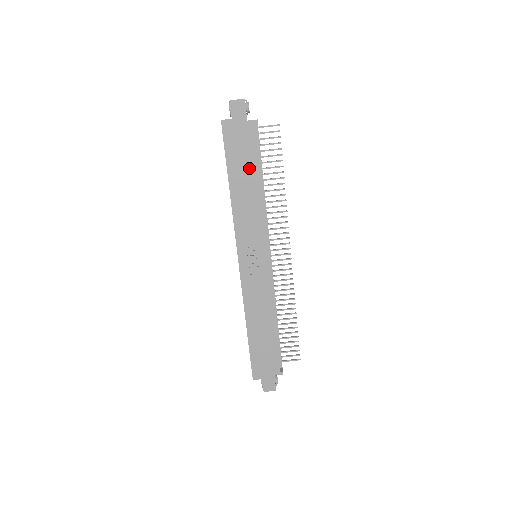
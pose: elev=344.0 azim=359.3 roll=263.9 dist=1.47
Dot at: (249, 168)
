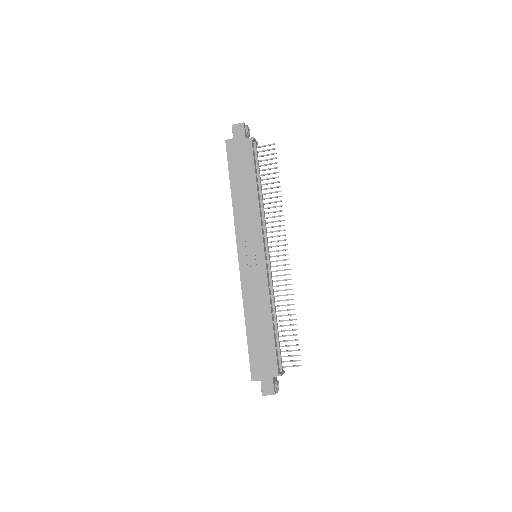
Dot at: (247, 176)
